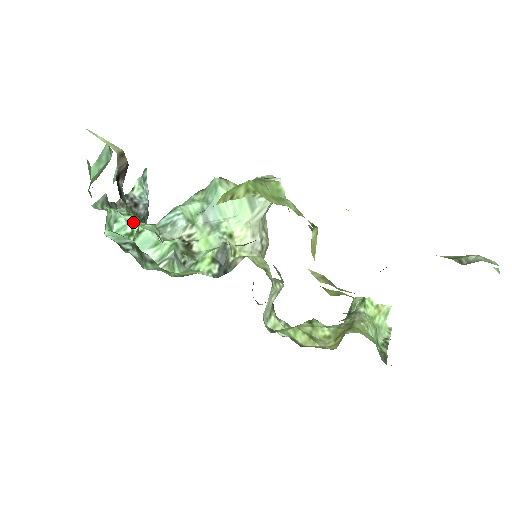
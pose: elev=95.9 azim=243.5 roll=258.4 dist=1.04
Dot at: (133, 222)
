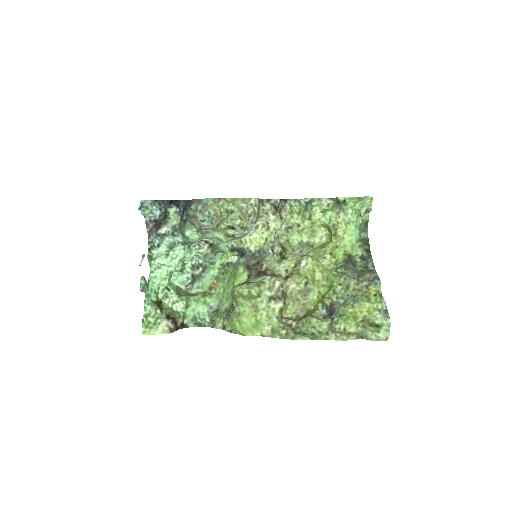
Dot at: (177, 266)
